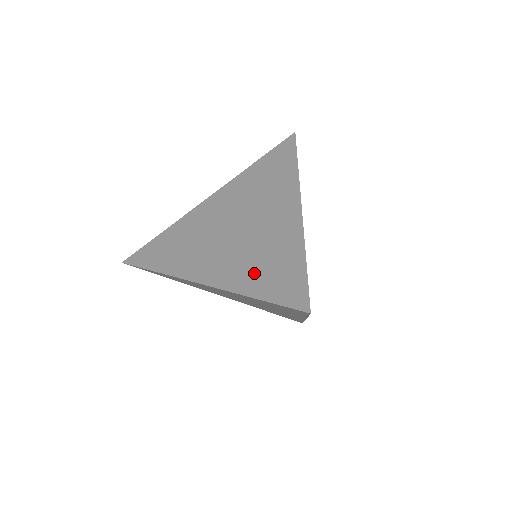
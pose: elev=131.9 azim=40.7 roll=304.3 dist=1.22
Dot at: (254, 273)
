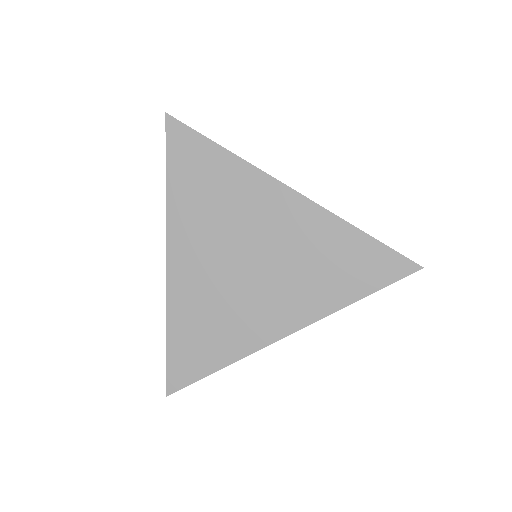
Dot at: (330, 283)
